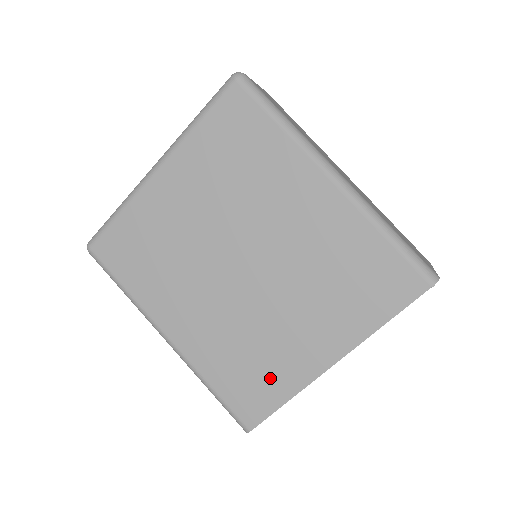
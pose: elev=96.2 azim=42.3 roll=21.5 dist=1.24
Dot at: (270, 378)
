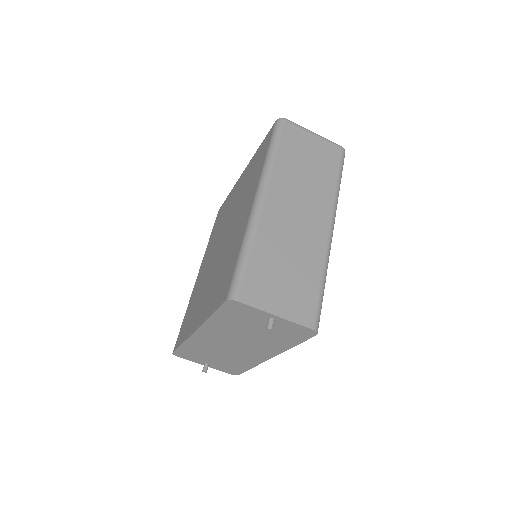
Dot at: (189, 323)
